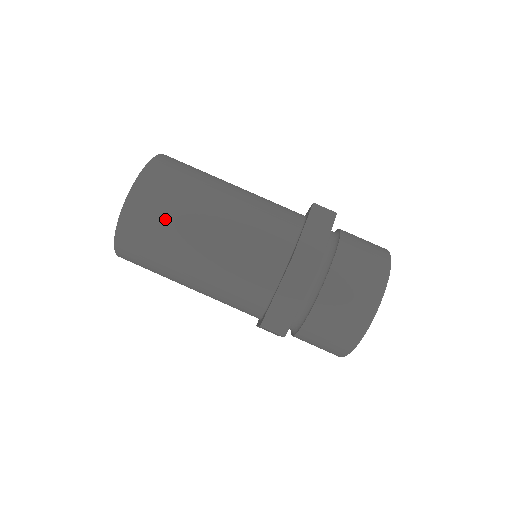
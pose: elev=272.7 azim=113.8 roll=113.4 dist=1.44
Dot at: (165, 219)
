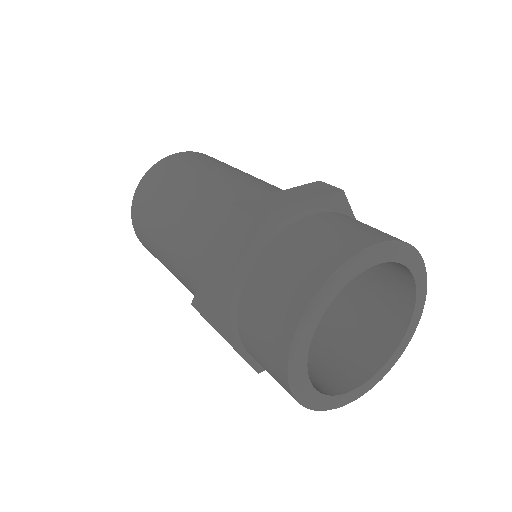
Dot at: (162, 186)
